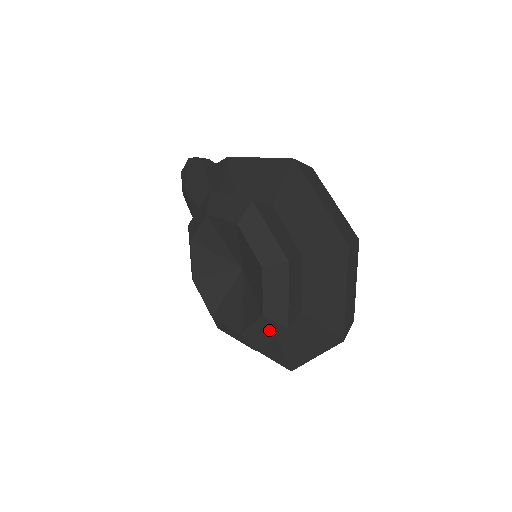
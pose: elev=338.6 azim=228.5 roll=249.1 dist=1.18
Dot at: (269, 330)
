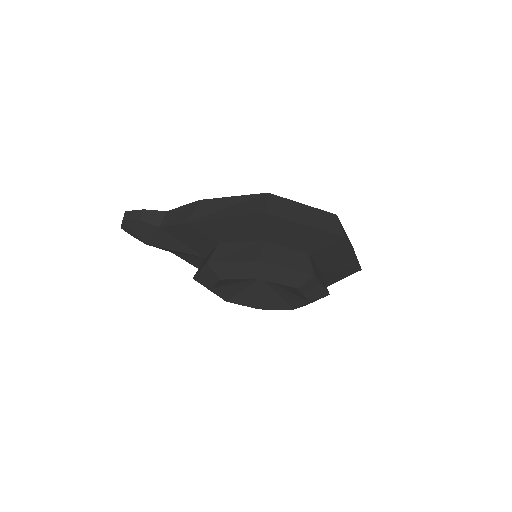
Dot at: occluded
